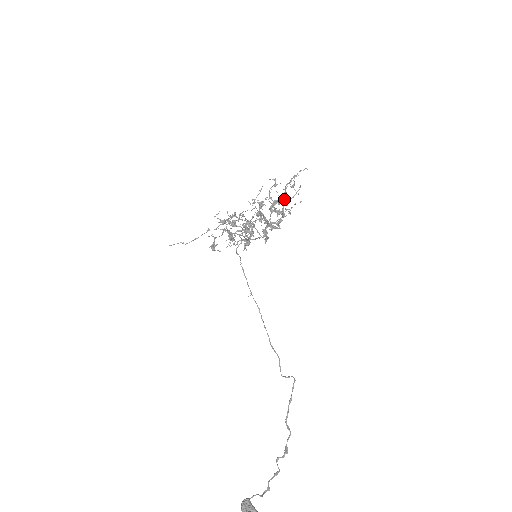
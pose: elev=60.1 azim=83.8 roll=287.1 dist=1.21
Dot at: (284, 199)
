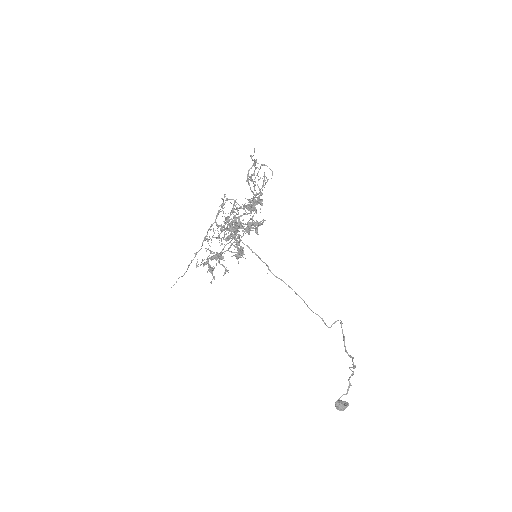
Dot at: (253, 194)
